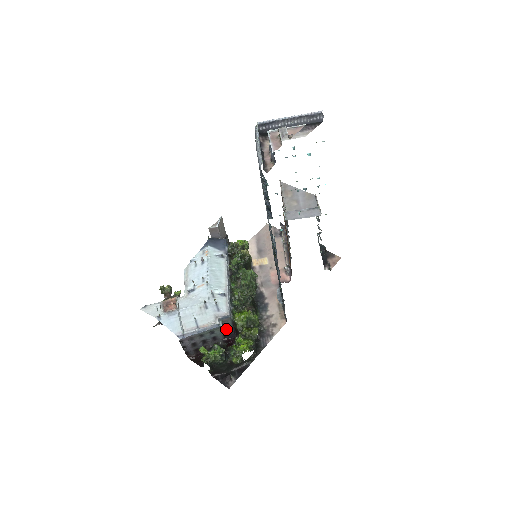
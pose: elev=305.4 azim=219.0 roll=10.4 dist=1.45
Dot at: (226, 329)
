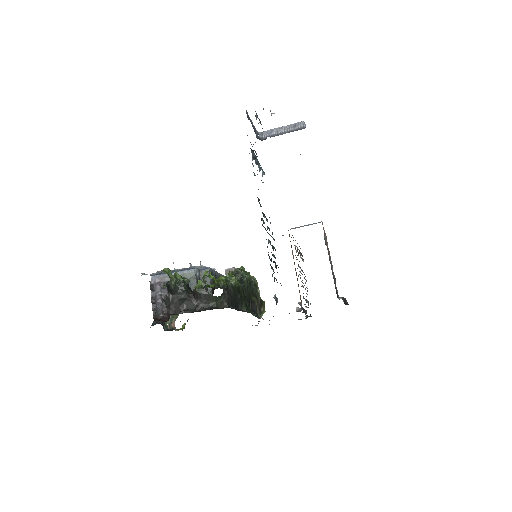
Dot at: occluded
